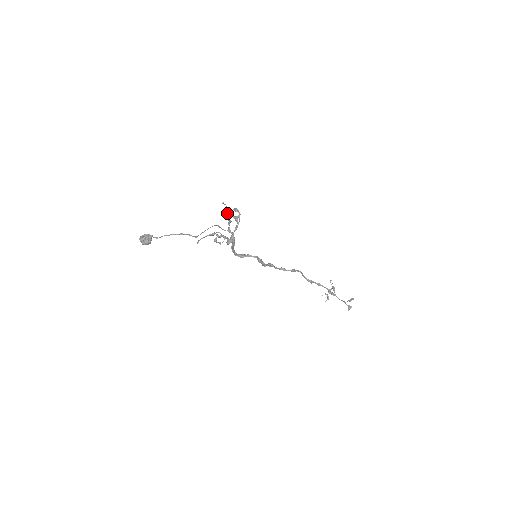
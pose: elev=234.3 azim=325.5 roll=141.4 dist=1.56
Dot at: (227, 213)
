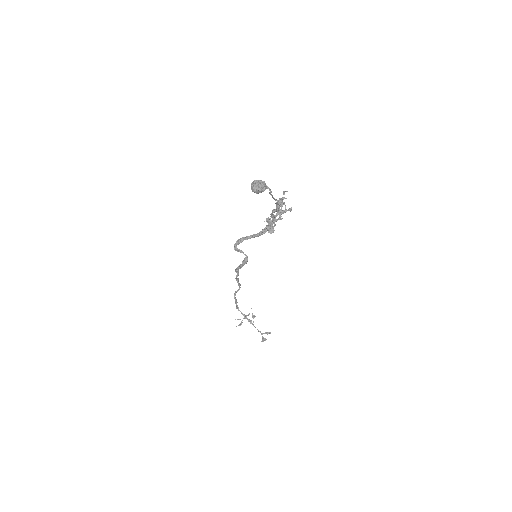
Dot at: (278, 202)
